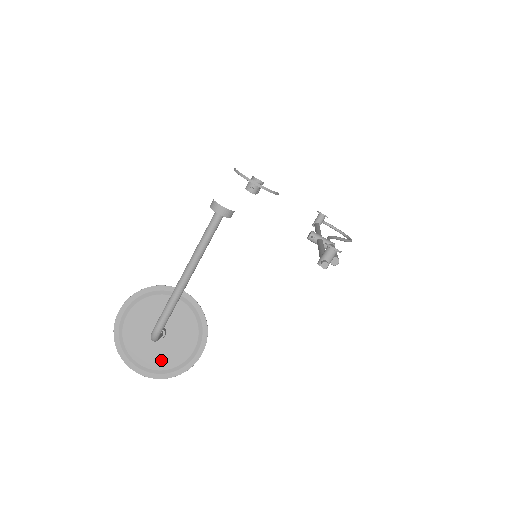
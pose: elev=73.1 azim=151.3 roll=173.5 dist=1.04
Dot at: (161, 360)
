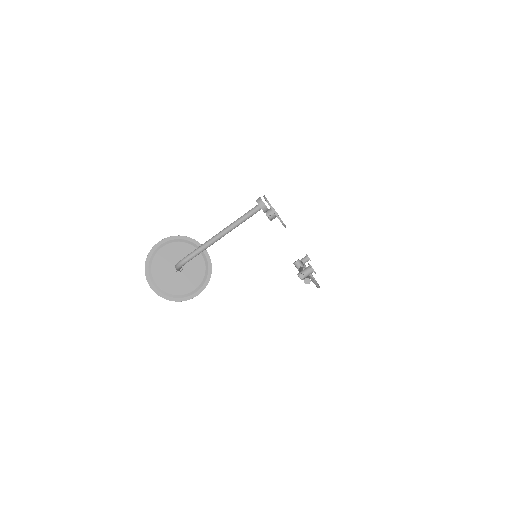
Dot at: (170, 286)
